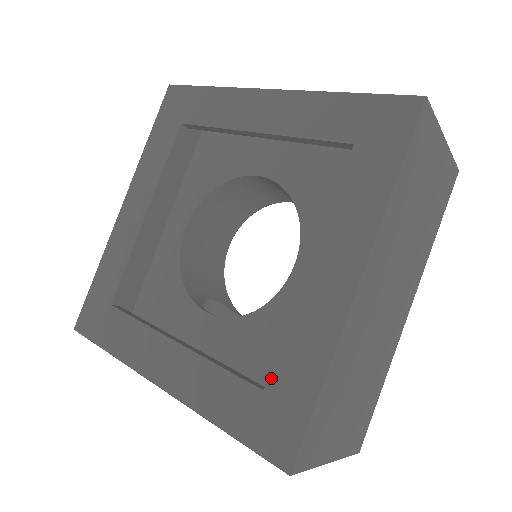
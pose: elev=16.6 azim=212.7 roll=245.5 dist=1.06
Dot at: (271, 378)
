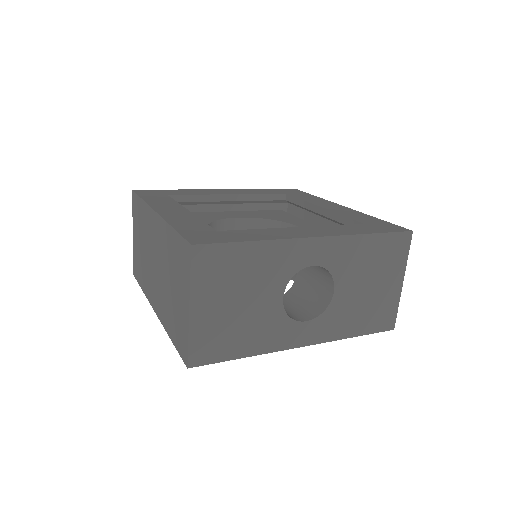
Dot at: (360, 221)
